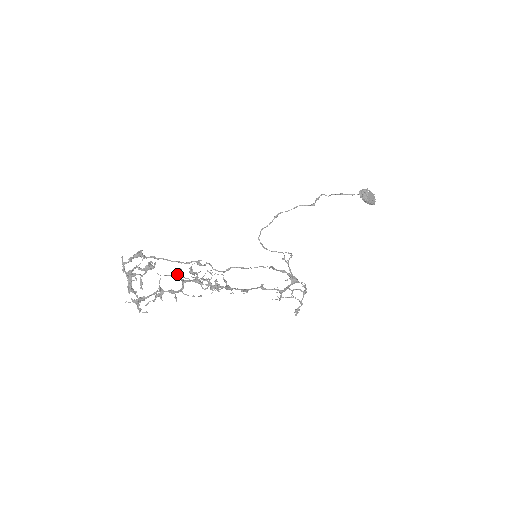
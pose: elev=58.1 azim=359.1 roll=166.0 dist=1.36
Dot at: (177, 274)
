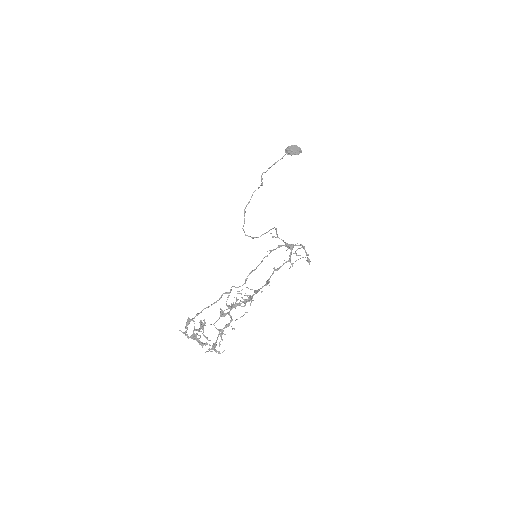
Dot at: (221, 314)
